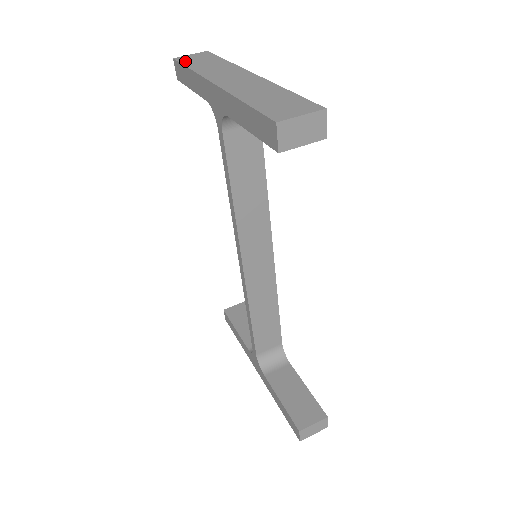
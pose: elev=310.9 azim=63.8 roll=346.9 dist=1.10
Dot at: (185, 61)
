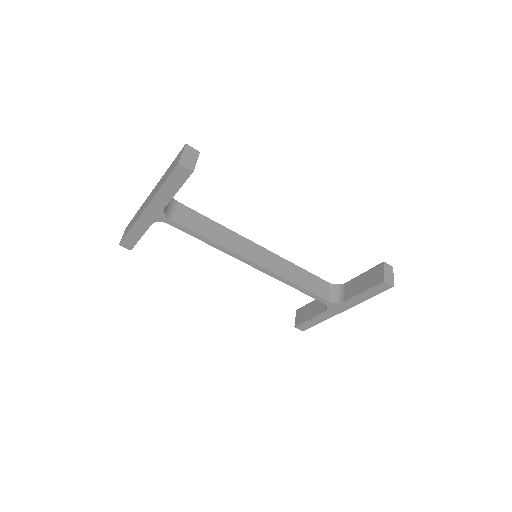
Dot at: (124, 236)
